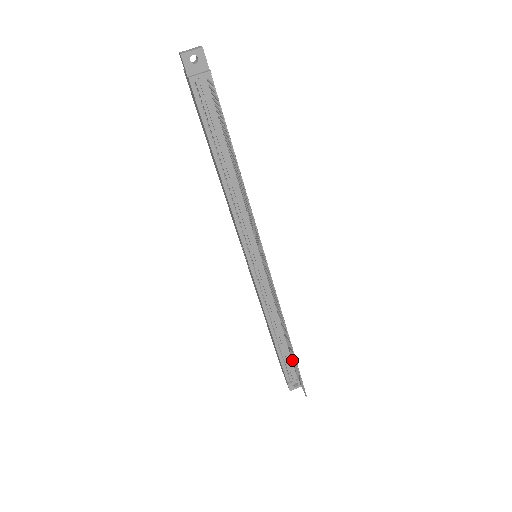
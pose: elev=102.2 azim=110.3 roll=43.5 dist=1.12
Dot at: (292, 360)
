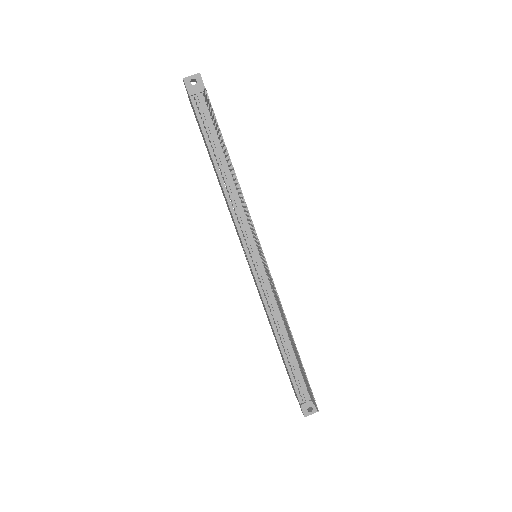
Dot at: (302, 374)
